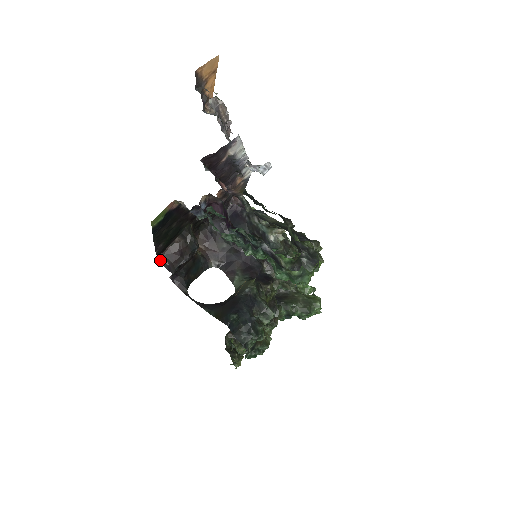
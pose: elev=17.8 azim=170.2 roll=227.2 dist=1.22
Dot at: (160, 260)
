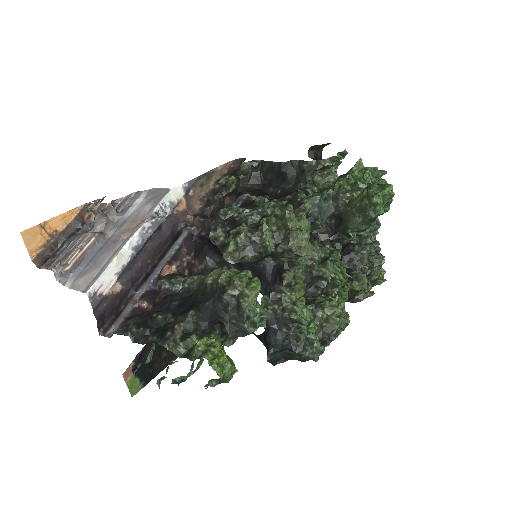
Dot at: occluded
